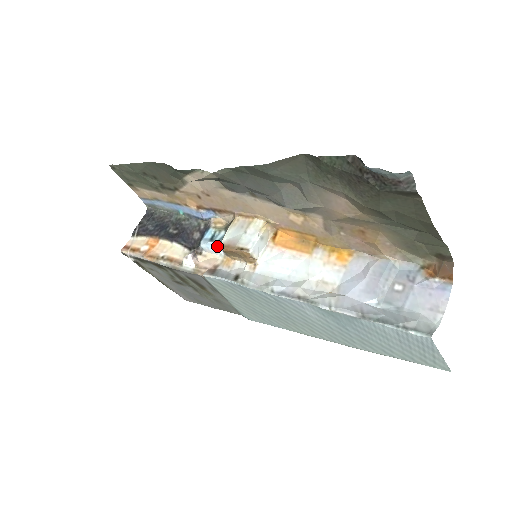
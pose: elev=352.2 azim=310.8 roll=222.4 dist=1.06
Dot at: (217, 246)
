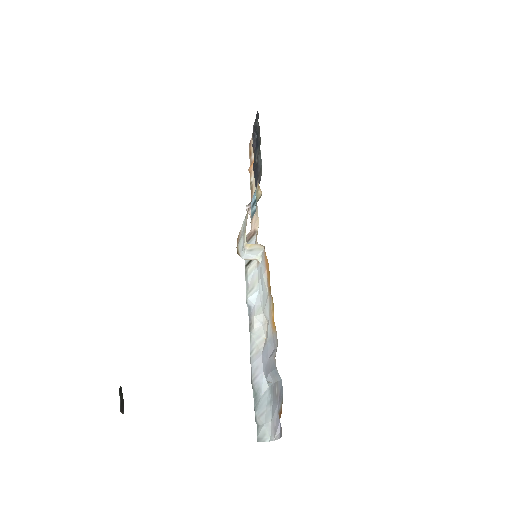
Dot at: occluded
